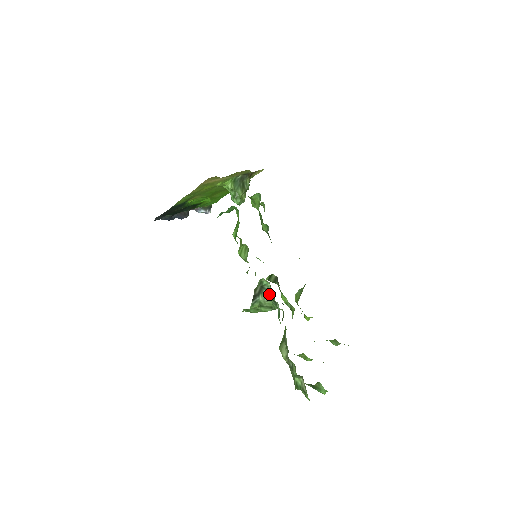
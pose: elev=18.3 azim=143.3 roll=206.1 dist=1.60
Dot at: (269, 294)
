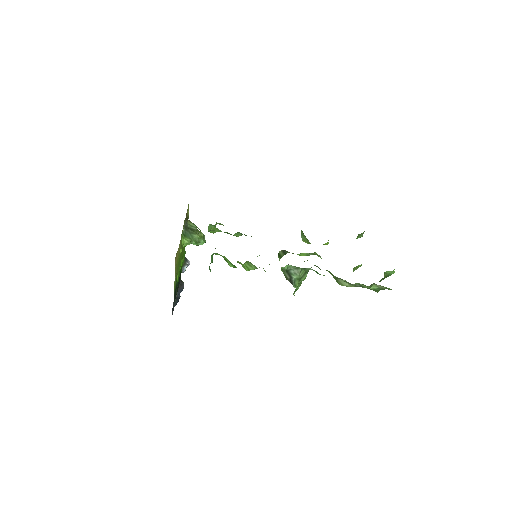
Dot at: (296, 269)
